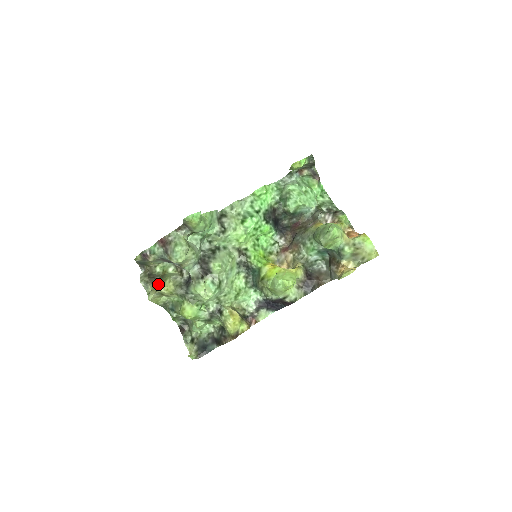
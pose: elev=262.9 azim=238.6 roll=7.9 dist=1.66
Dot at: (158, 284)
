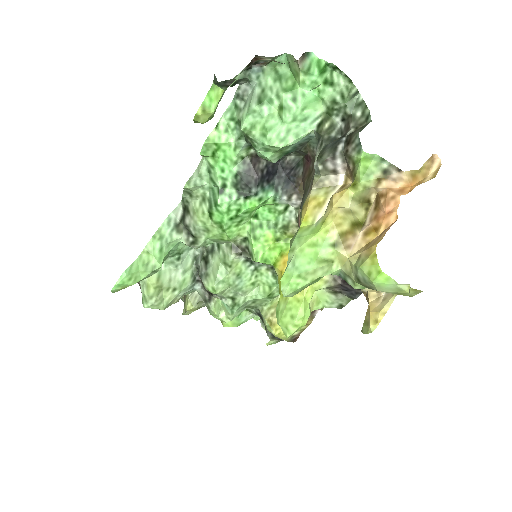
Dot at: (184, 298)
